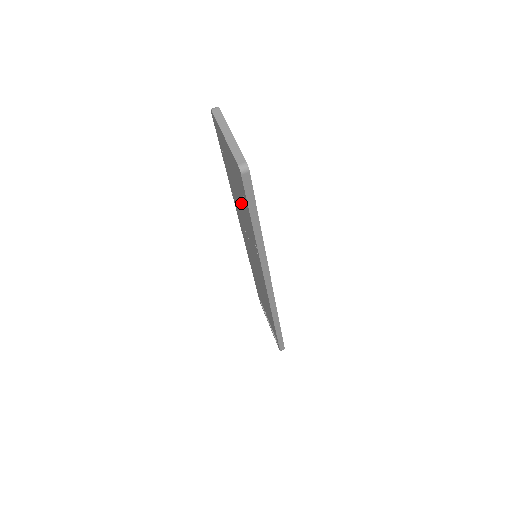
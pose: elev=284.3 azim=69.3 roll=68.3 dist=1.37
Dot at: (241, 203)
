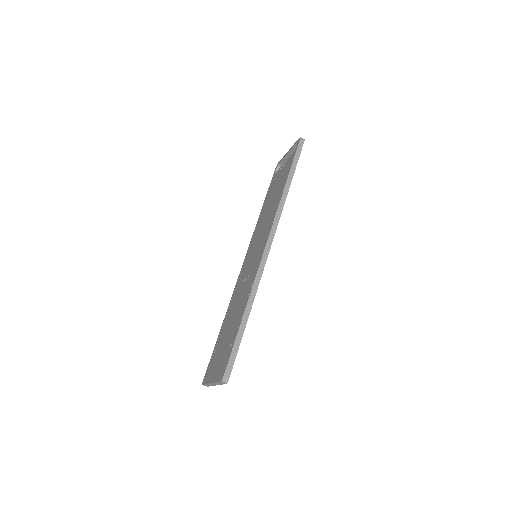
Dot at: (228, 327)
